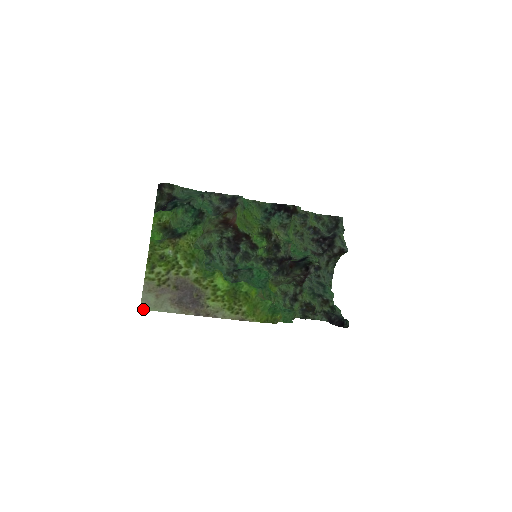
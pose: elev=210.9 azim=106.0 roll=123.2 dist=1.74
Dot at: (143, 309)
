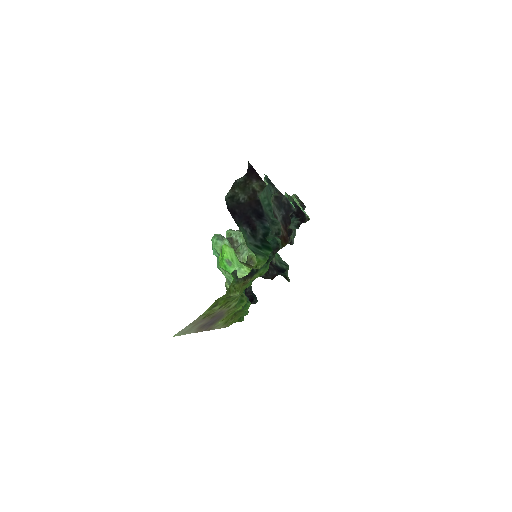
Dot at: occluded
